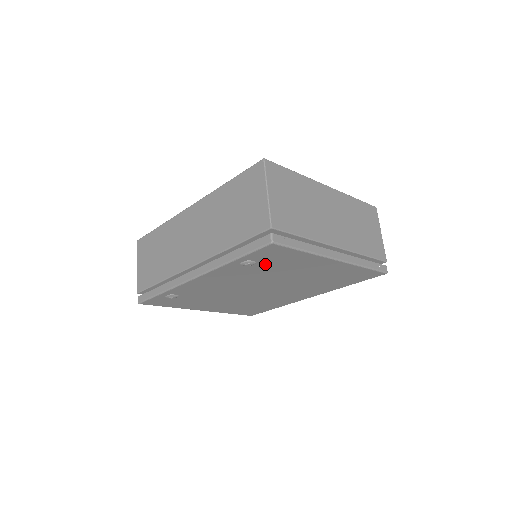
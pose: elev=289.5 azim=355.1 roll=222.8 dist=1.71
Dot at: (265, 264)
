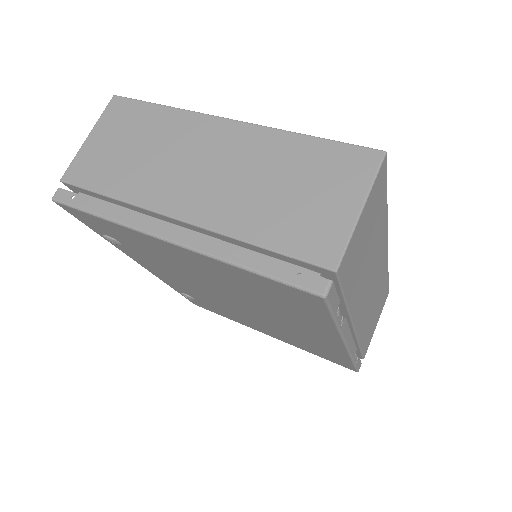
Dot at: (130, 244)
